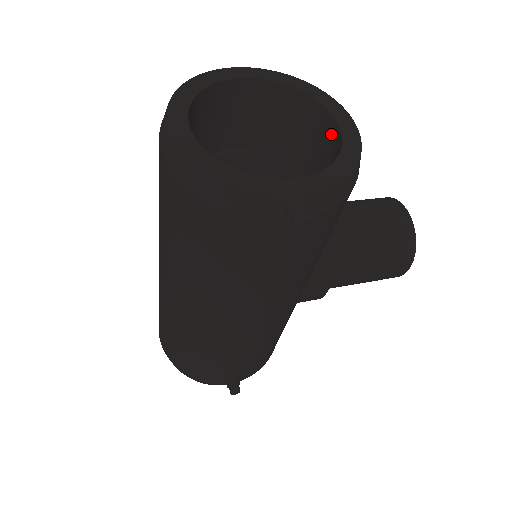
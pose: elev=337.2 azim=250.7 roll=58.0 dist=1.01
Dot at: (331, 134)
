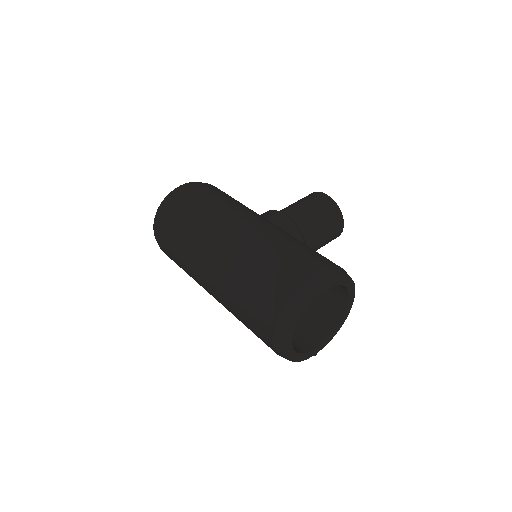
Dot at: (342, 296)
